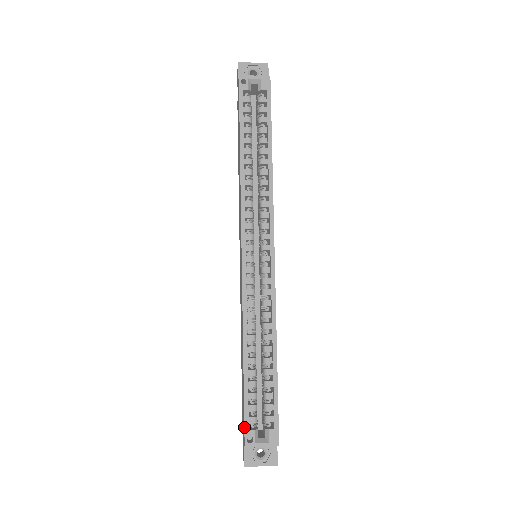
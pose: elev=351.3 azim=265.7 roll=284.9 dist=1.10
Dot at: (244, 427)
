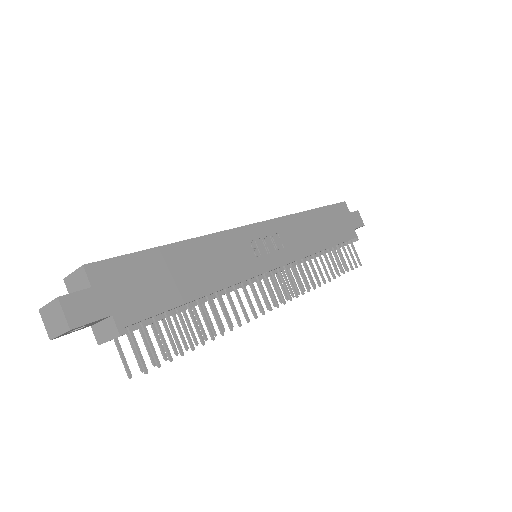
Dot at: occluded
